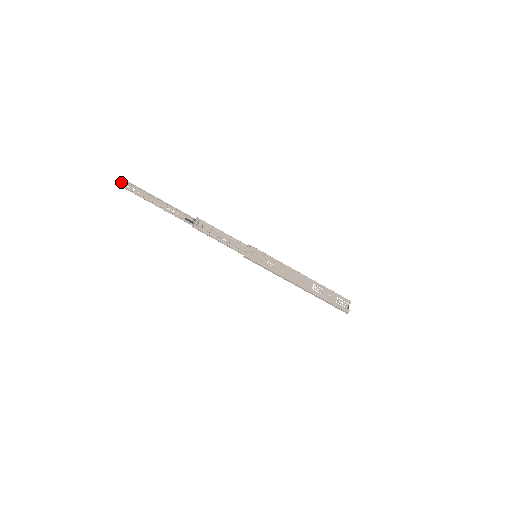
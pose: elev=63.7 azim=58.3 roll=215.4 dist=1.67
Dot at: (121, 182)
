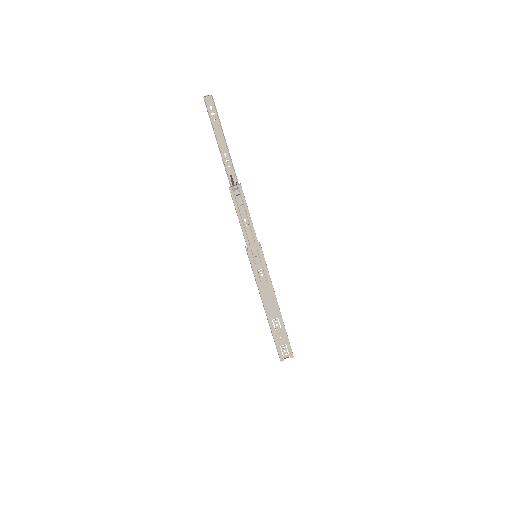
Dot at: (209, 98)
